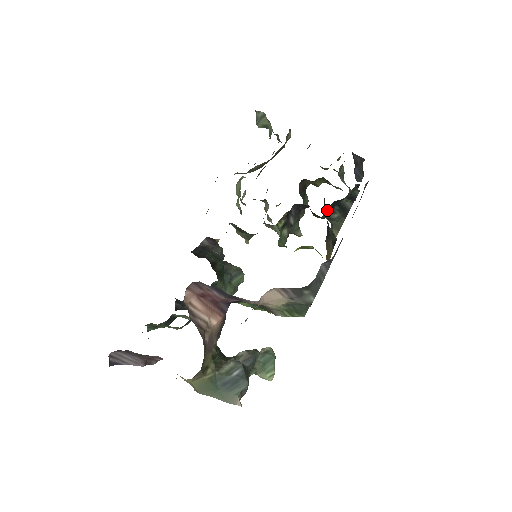
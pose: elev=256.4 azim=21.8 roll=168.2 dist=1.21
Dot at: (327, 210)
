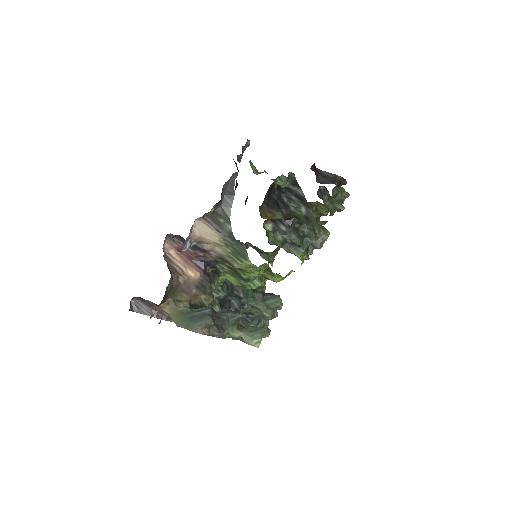
Dot at: (288, 202)
